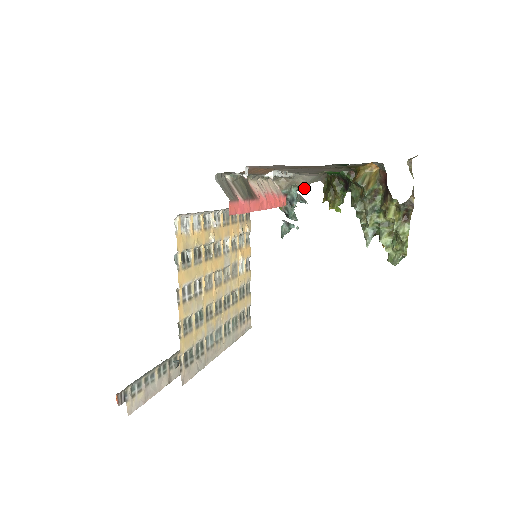
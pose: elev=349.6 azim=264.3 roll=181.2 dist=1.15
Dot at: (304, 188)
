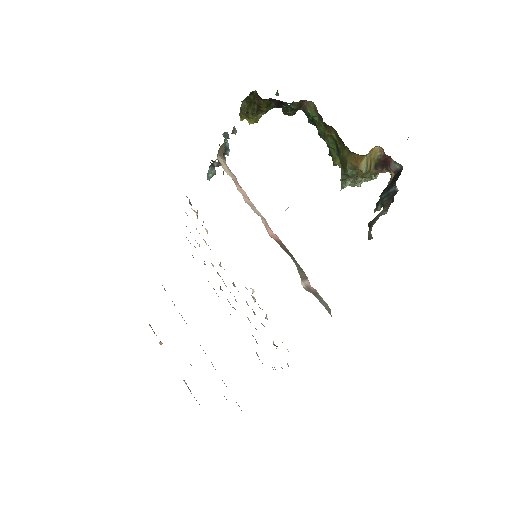
Dot at: (235, 130)
